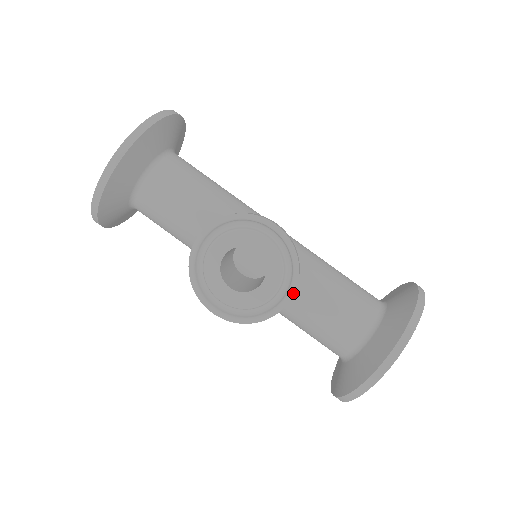
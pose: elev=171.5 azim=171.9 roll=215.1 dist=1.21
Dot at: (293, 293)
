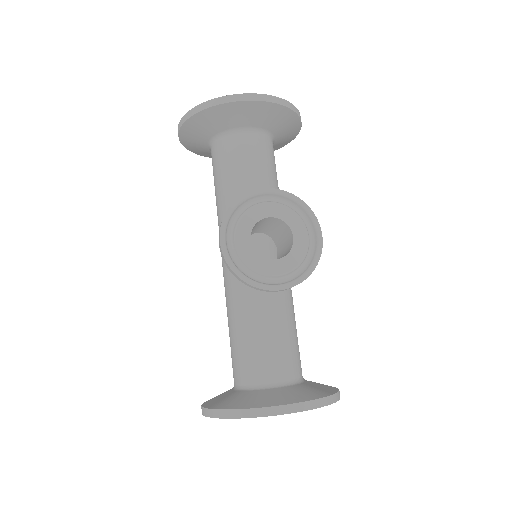
Dot at: (288, 288)
